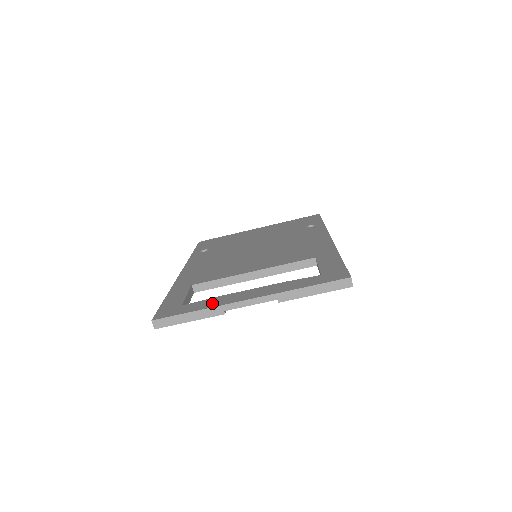
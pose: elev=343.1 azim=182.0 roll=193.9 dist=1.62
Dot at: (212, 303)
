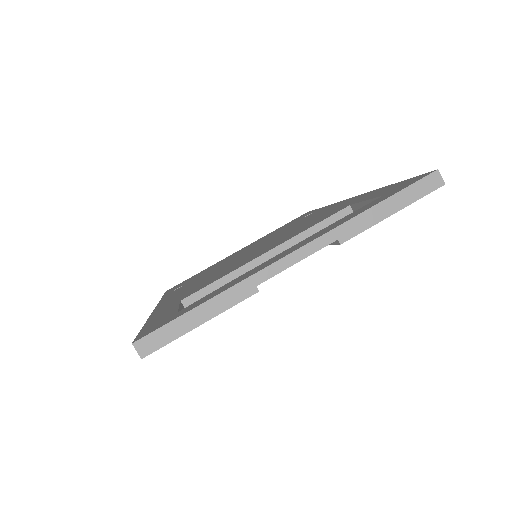
Dot at: (230, 284)
